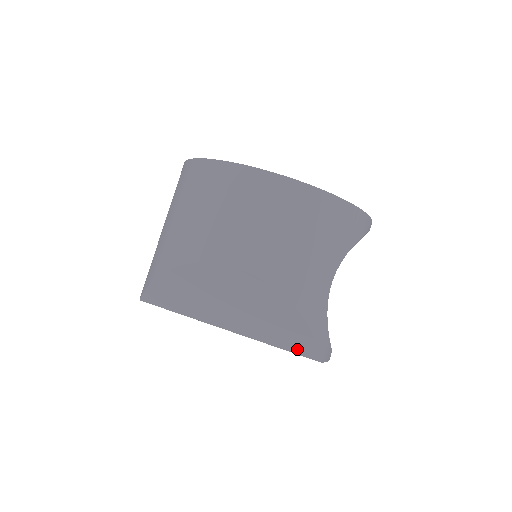
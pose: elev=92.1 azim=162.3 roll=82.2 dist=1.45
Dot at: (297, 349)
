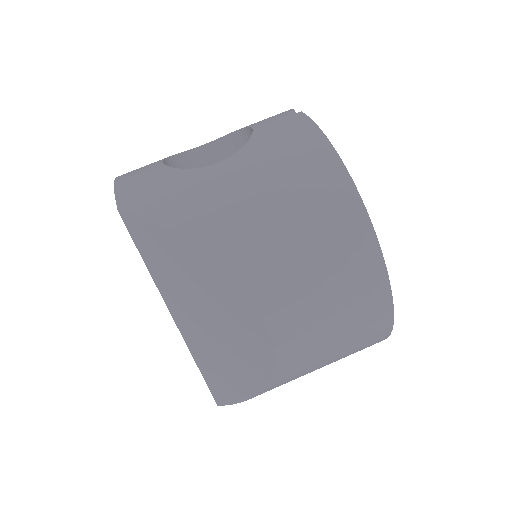
Dot at: (214, 387)
